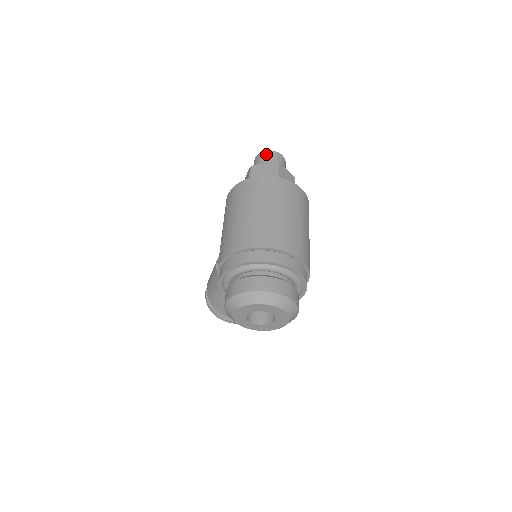
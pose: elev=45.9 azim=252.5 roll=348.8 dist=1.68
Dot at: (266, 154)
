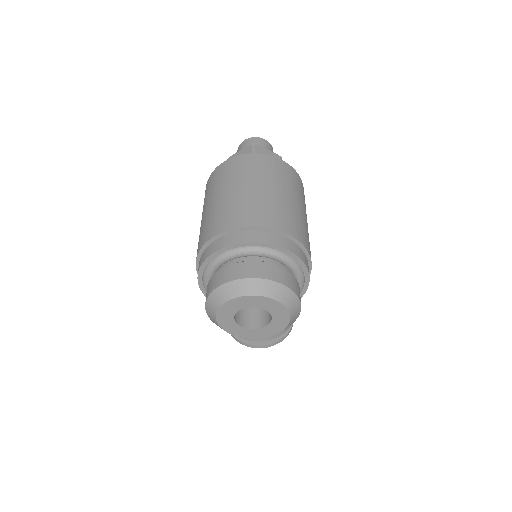
Dot at: (245, 143)
